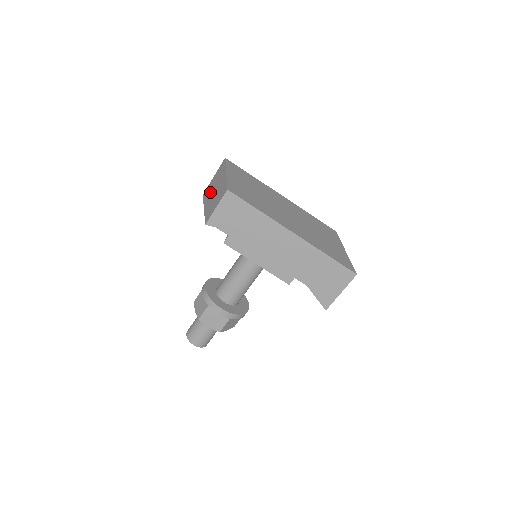
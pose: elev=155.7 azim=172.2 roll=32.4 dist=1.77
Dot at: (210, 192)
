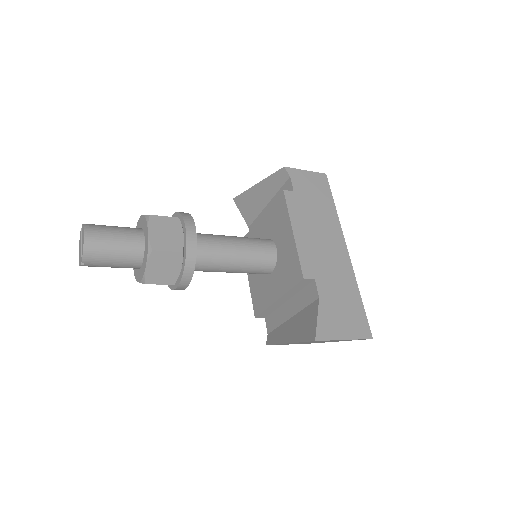
Dot at: occluded
